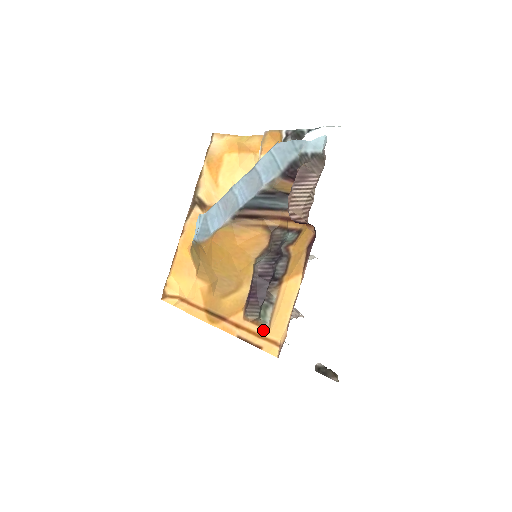
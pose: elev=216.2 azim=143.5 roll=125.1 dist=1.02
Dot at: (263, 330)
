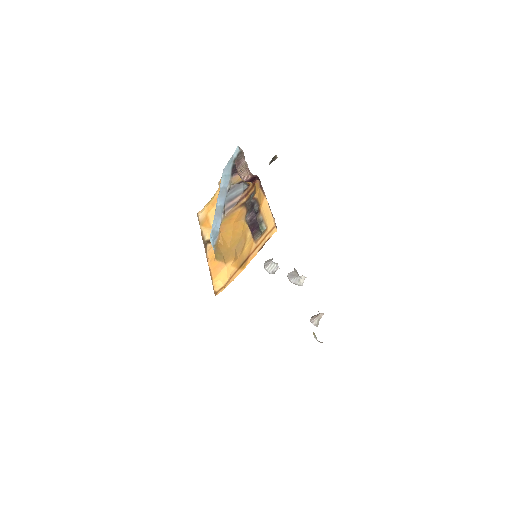
Dot at: (265, 232)
